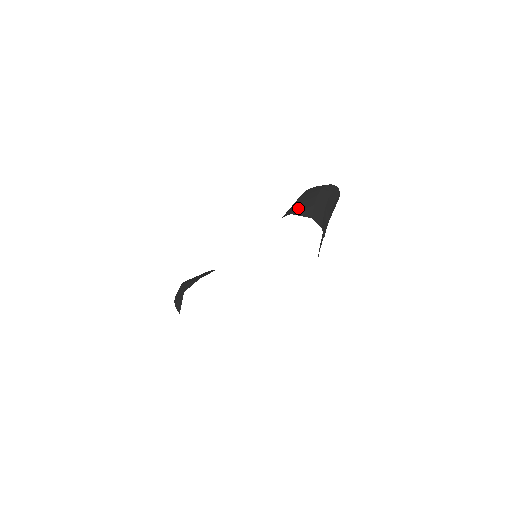
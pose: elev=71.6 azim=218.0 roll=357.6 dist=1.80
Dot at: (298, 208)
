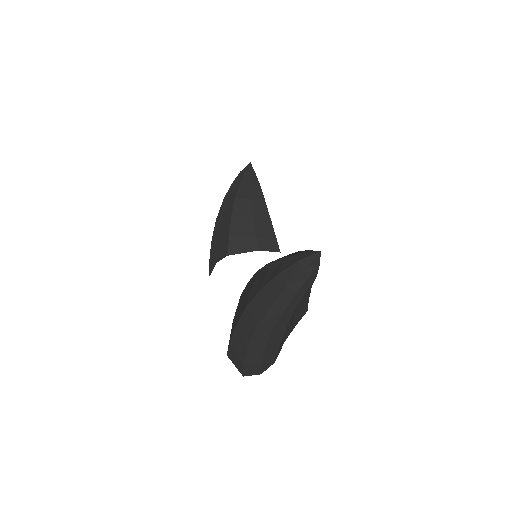
Dot at: (231, 353)
